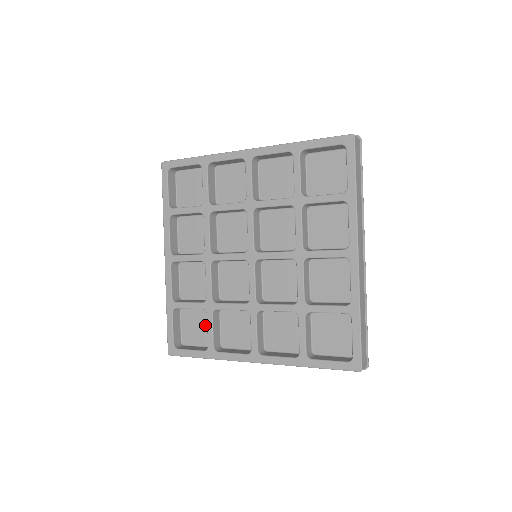
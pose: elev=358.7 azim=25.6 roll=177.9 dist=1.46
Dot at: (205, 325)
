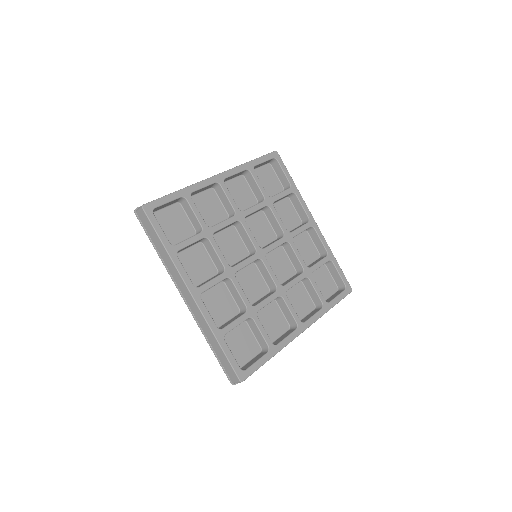
Dot at: (181, 232)
